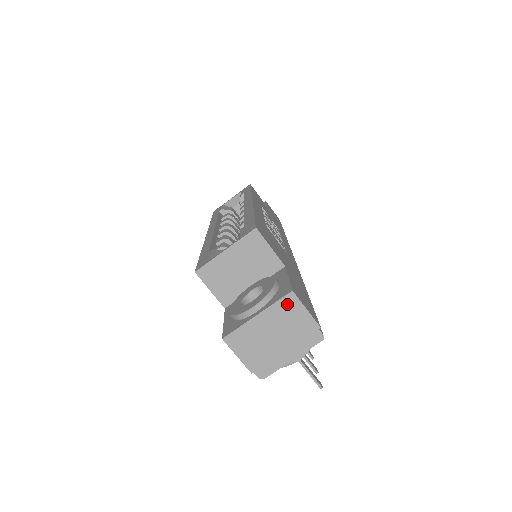
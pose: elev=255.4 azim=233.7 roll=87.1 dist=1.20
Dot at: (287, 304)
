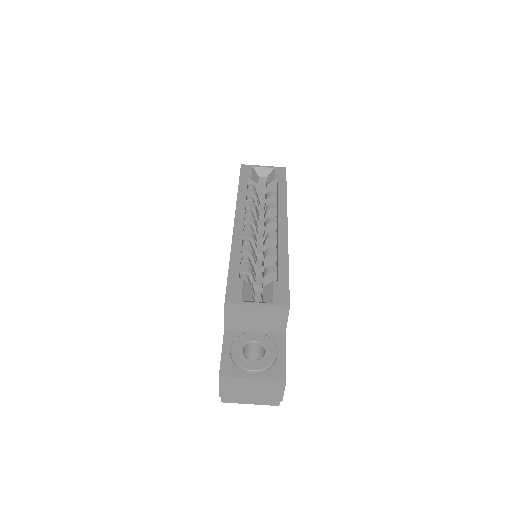
Dot at: (276, 384)
